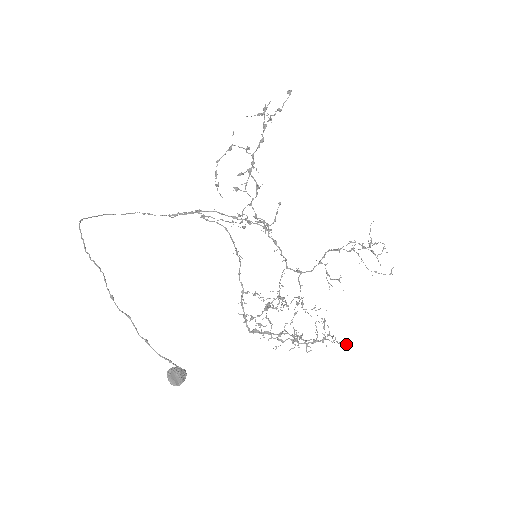
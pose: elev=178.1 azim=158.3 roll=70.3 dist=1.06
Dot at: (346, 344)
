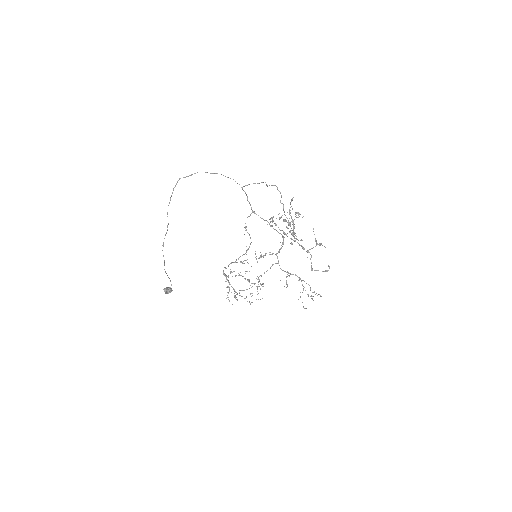
Dot at: occluded
